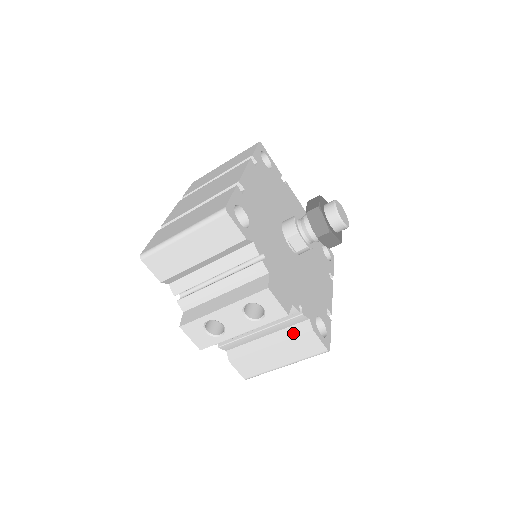
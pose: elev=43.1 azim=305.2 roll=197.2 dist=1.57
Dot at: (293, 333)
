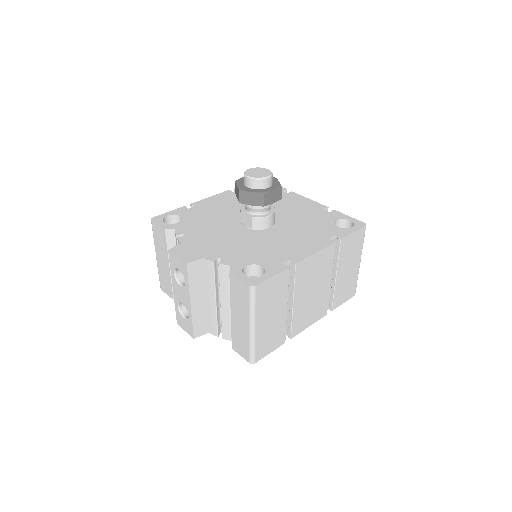
Dot at: (230, 287)
